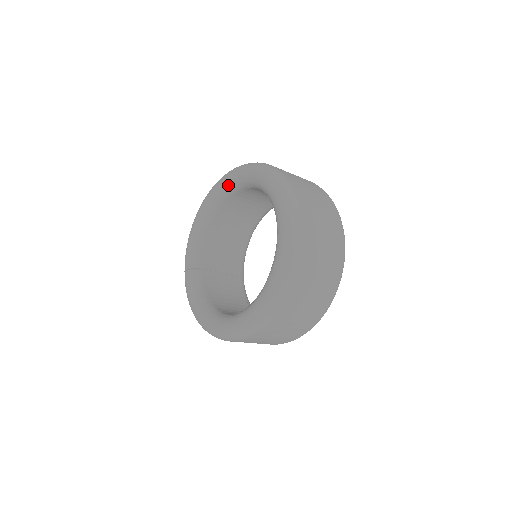
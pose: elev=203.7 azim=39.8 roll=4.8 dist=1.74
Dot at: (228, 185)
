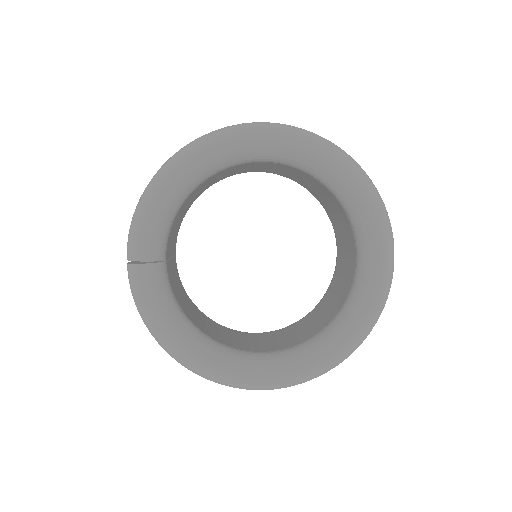
Dot at: (267, 151)
